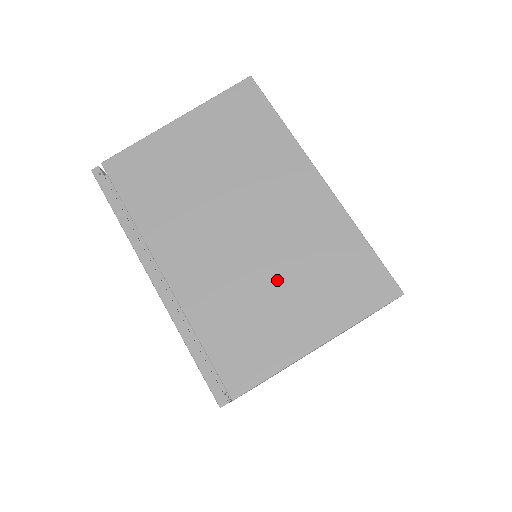
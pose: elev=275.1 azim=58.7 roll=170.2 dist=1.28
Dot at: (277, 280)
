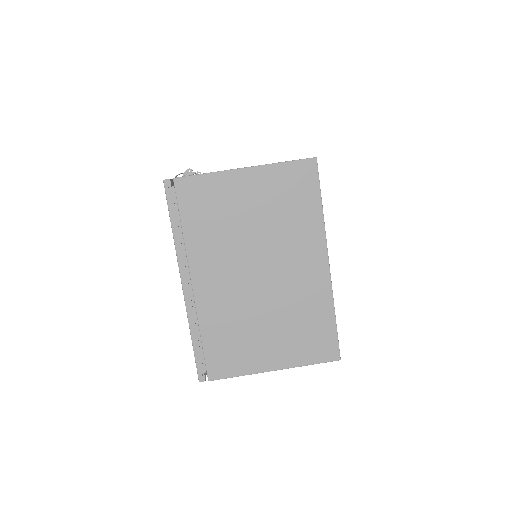
Dot at: (267, 321)
